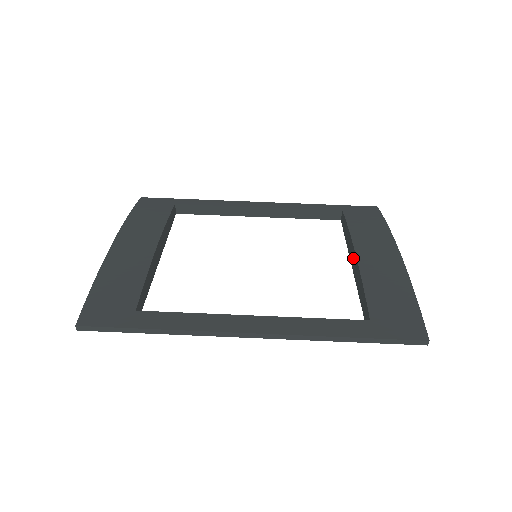
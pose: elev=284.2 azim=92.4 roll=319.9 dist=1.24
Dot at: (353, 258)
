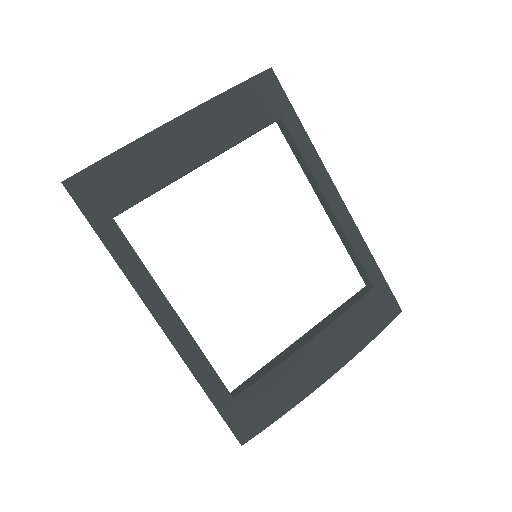
Dot at: (306, 338)
